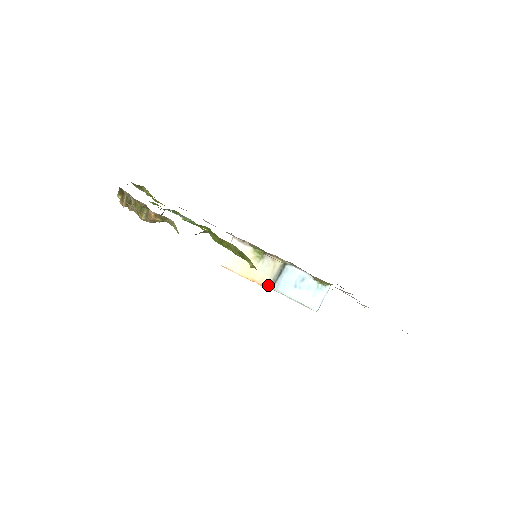
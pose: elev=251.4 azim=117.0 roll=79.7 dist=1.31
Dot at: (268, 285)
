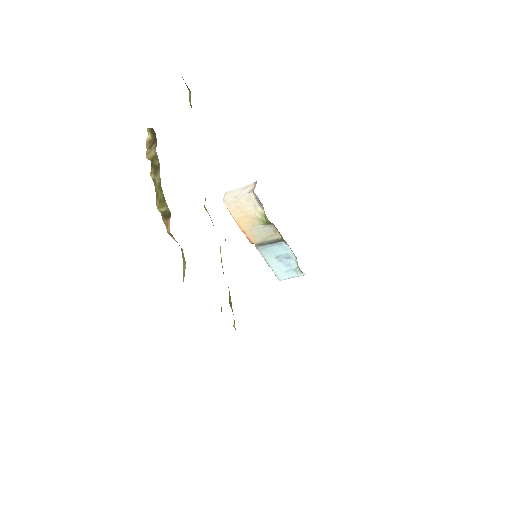
Dot at: (254, 243)
